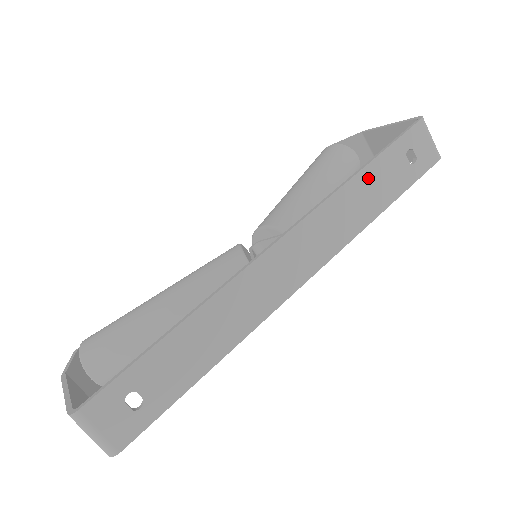
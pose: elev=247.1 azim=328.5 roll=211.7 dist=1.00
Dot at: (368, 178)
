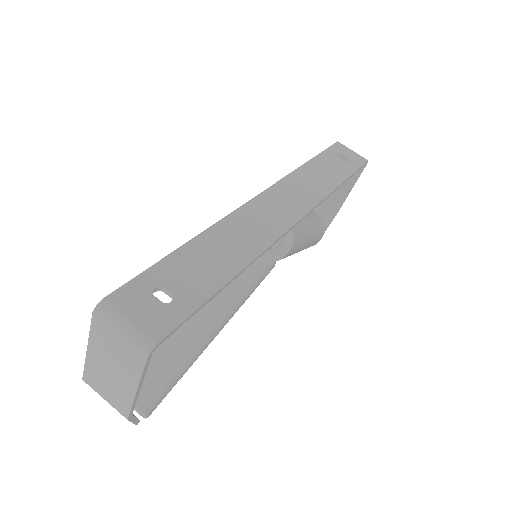
Dot at: (316, 166)
